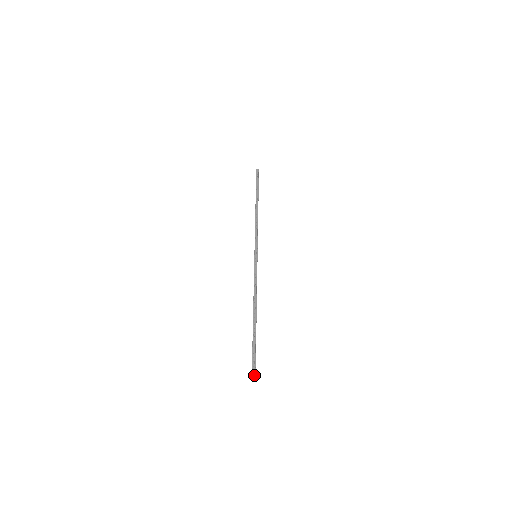
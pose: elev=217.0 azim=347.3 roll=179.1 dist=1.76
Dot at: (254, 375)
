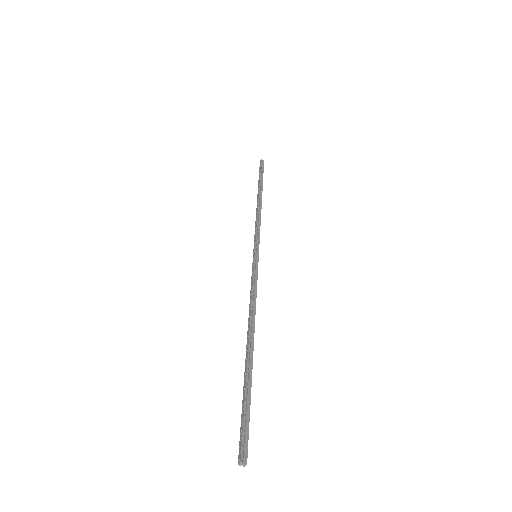
Dot at: (239, 459)
